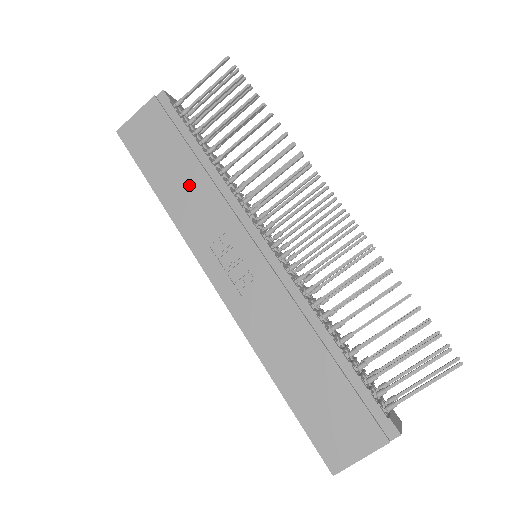
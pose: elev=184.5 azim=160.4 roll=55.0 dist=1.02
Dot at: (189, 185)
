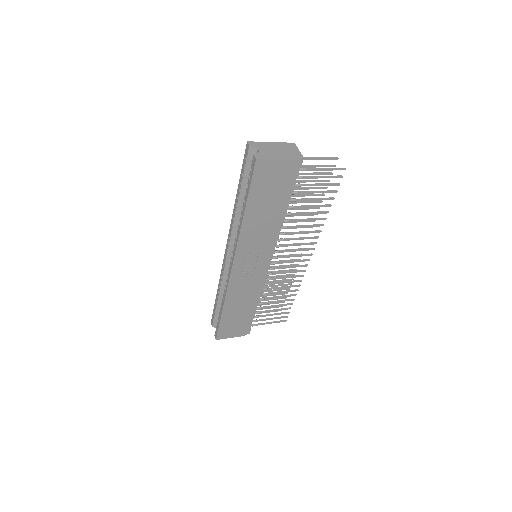
Dot at: (265, 221)
